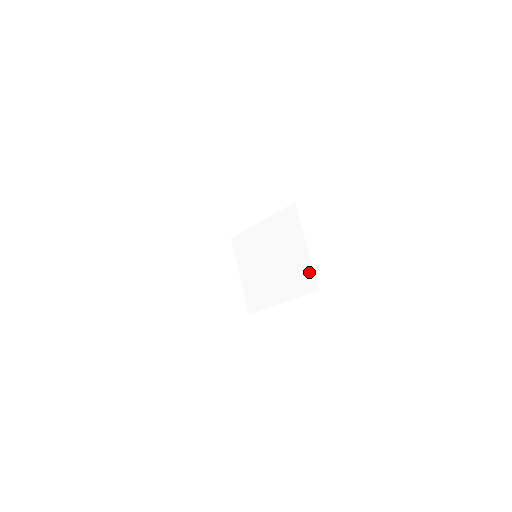
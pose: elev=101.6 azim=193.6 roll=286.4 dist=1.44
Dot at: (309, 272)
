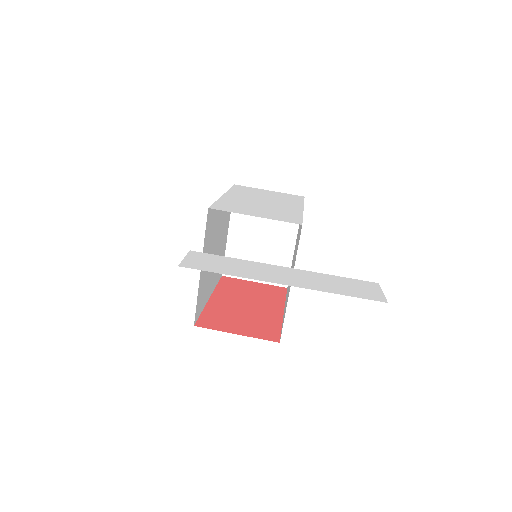
Dot at: occluded
